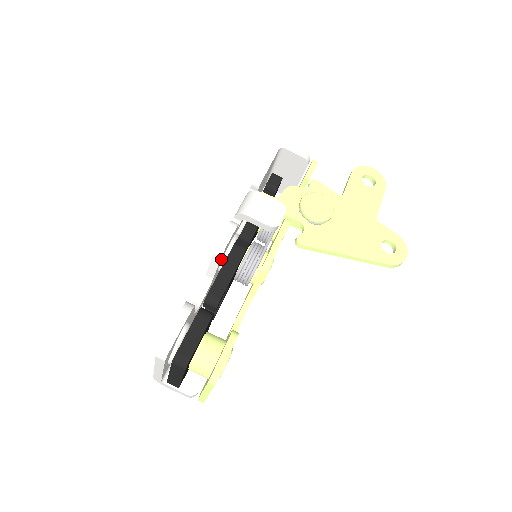
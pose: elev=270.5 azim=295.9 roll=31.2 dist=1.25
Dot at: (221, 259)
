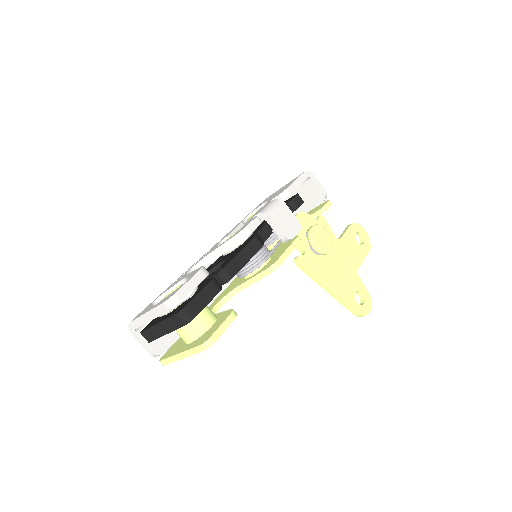
Dot at: occluded
